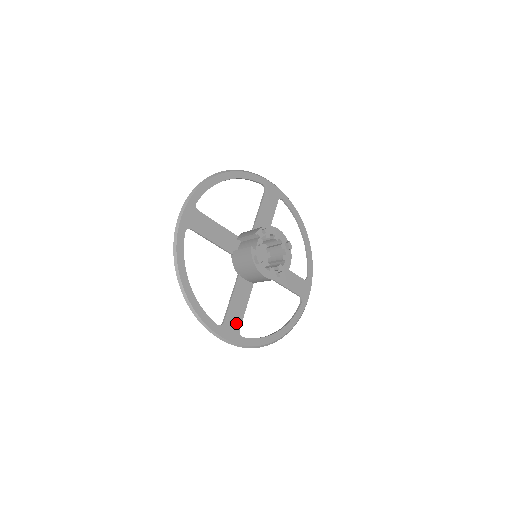
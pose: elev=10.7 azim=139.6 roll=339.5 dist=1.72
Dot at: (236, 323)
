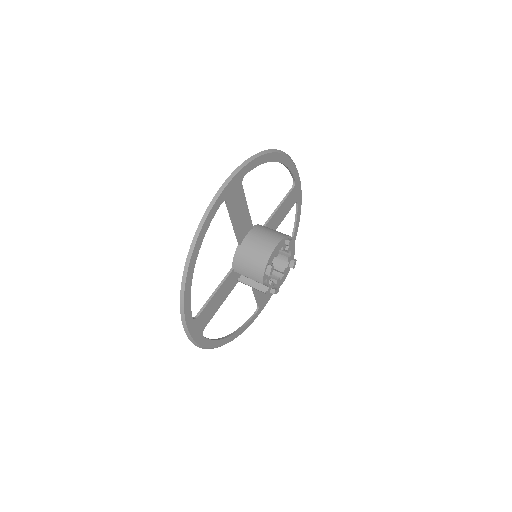
Dot at: occluded
